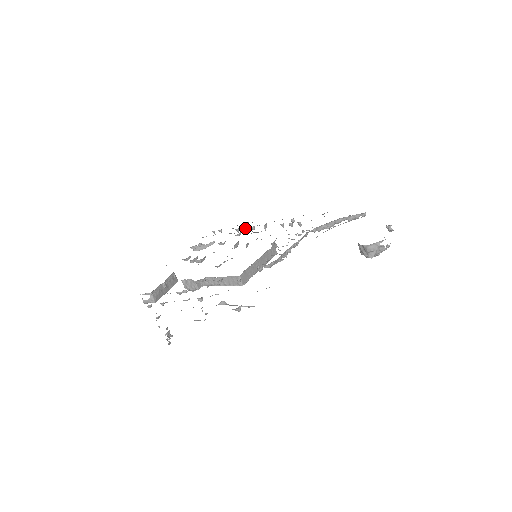
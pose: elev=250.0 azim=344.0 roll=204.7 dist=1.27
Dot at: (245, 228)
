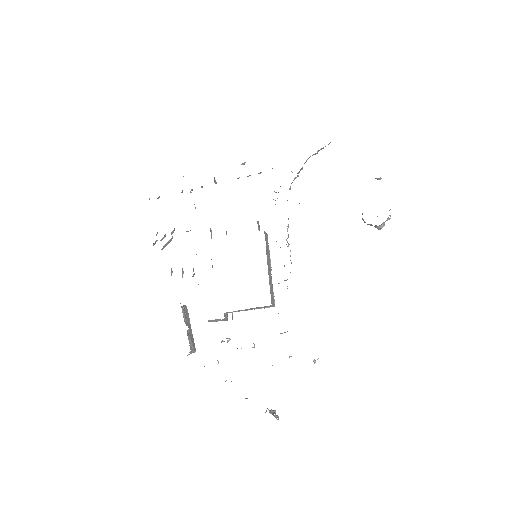
Dot at: (191, 190)
